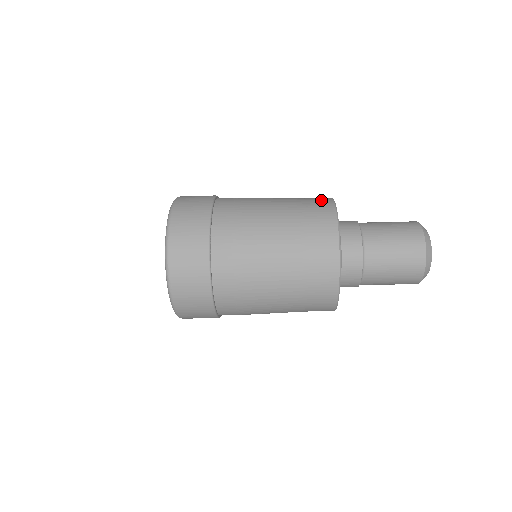
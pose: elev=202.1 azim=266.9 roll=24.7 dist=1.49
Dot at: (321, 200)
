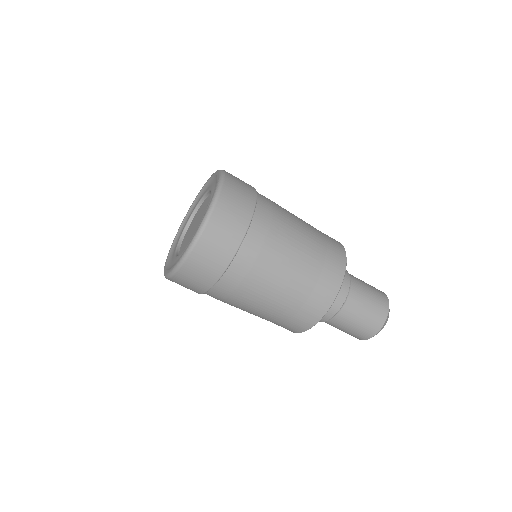
Dot at: occluded
